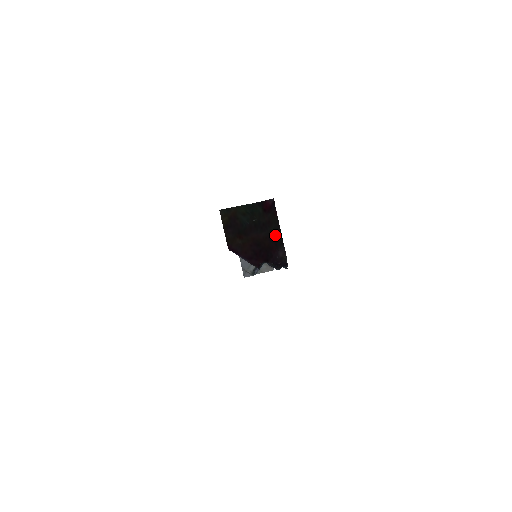
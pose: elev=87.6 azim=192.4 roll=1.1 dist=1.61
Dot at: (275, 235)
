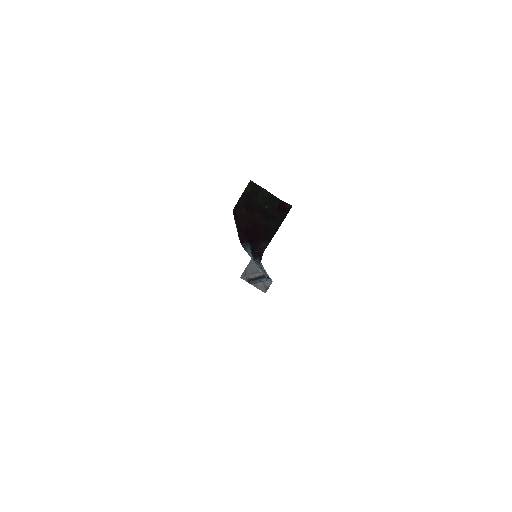
Dot at: (271, 230)
